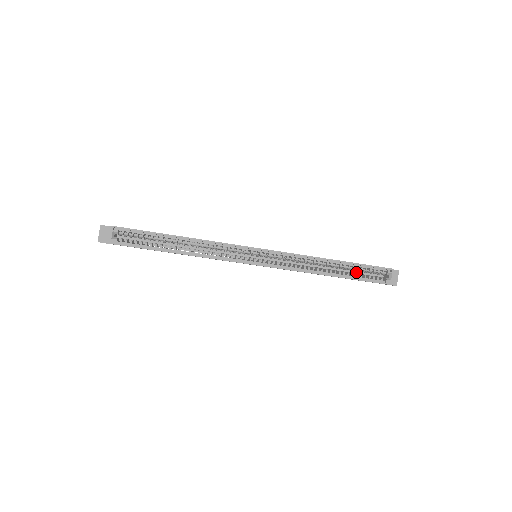
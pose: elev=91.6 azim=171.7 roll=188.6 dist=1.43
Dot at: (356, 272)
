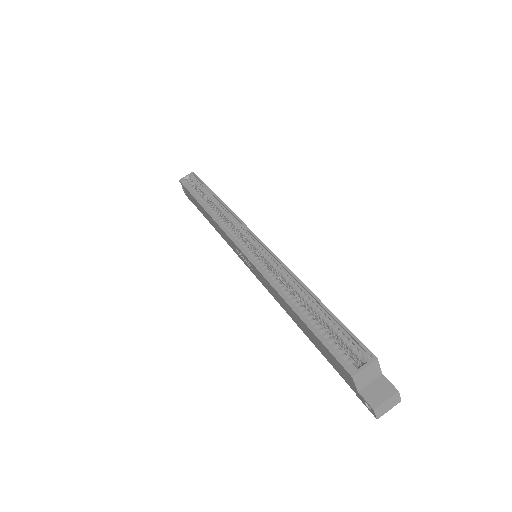
Dot at: occluded
